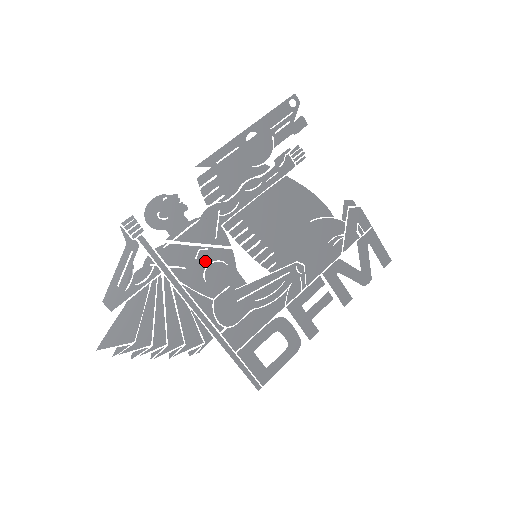
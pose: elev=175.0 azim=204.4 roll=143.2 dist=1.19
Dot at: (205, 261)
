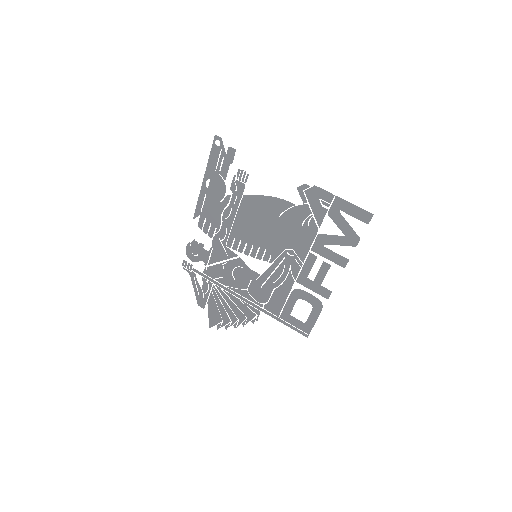
Dot at: (230, 270)
